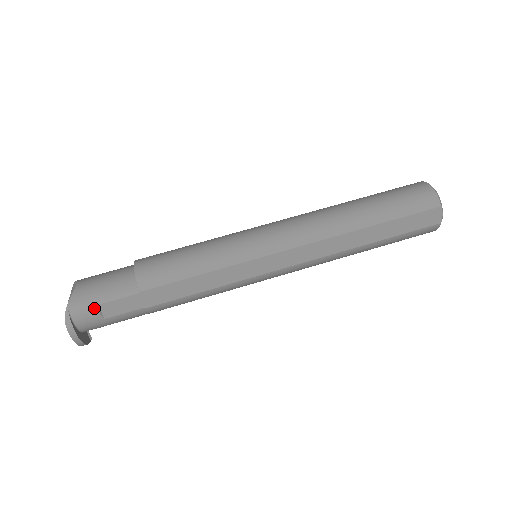
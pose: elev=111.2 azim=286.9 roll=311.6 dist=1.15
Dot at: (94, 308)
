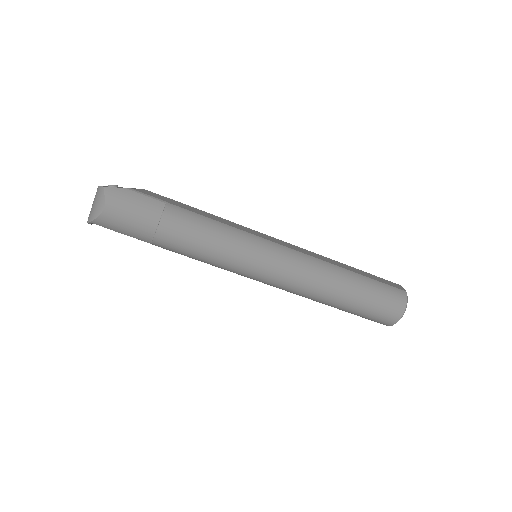
Dot at: occluded
